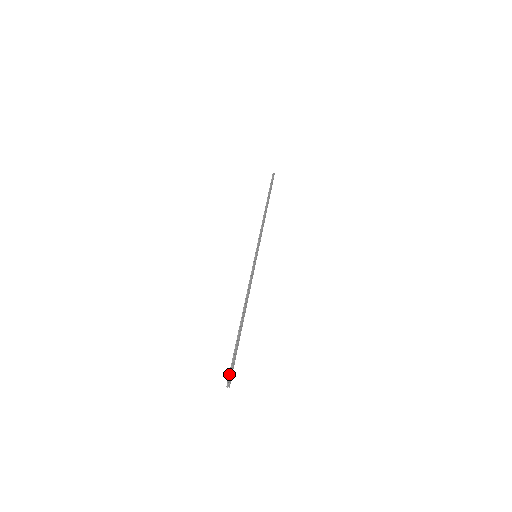
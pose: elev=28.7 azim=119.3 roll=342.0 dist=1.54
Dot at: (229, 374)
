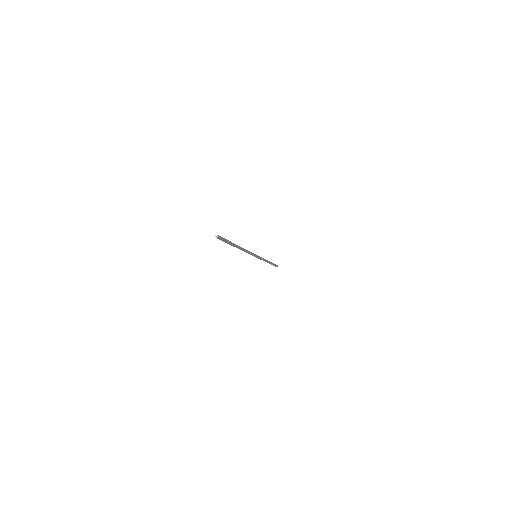
Dot at: (220, 237)
